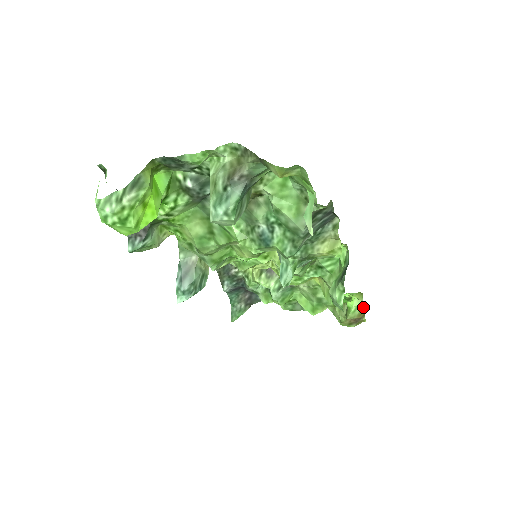
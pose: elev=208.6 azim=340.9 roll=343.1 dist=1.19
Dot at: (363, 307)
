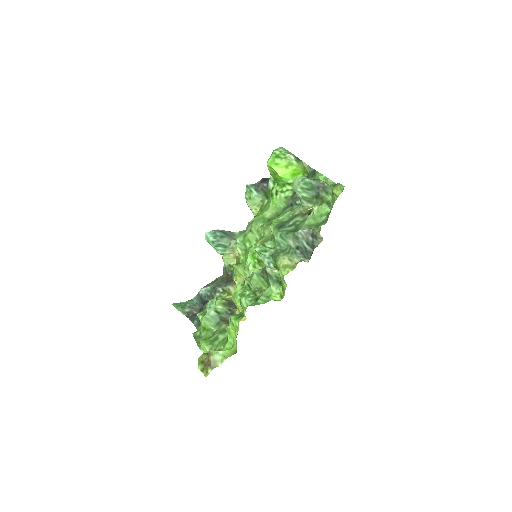
Dot at: occluded
